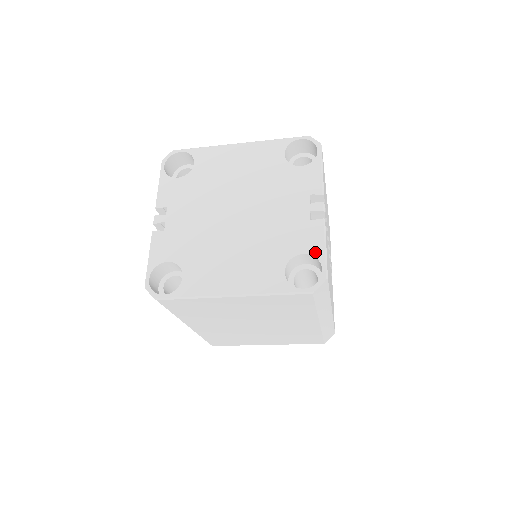
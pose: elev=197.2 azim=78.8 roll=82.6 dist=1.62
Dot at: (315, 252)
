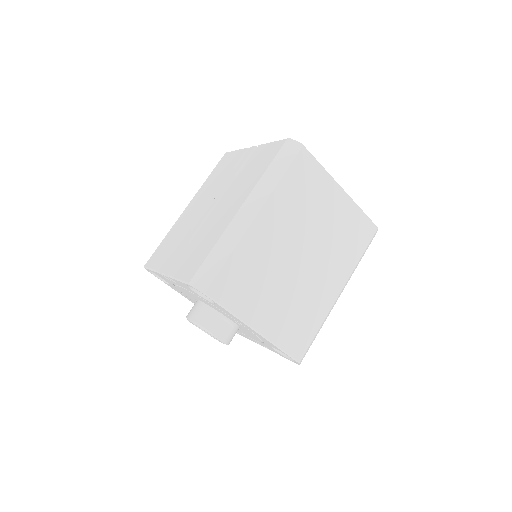
Dot at: occluded
